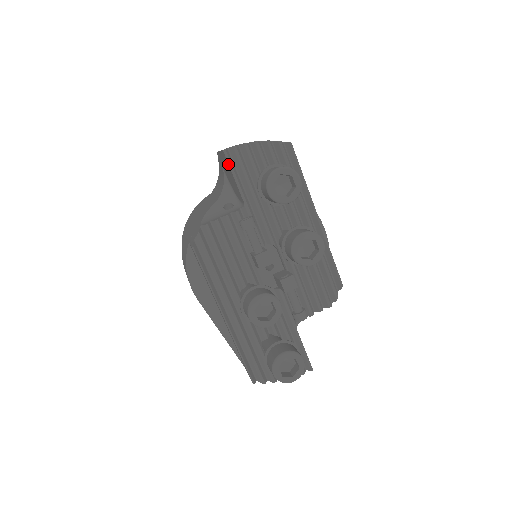
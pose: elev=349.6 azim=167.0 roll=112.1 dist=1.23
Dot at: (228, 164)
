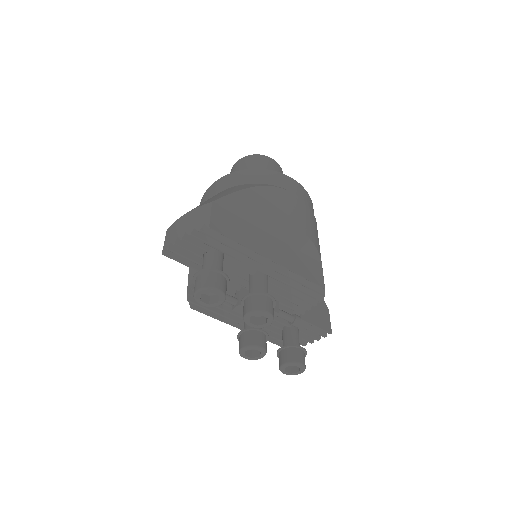
Dot at: (173, 259)
